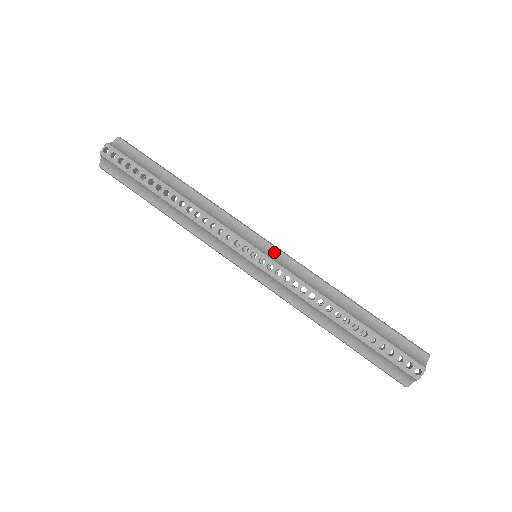
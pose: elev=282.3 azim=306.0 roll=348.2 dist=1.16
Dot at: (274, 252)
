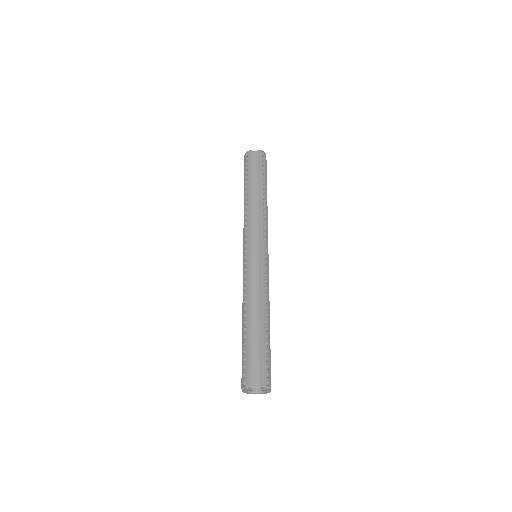
Dot at: (258, 258)
